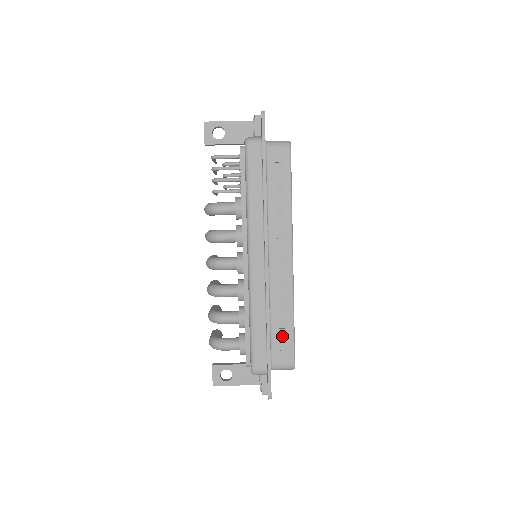
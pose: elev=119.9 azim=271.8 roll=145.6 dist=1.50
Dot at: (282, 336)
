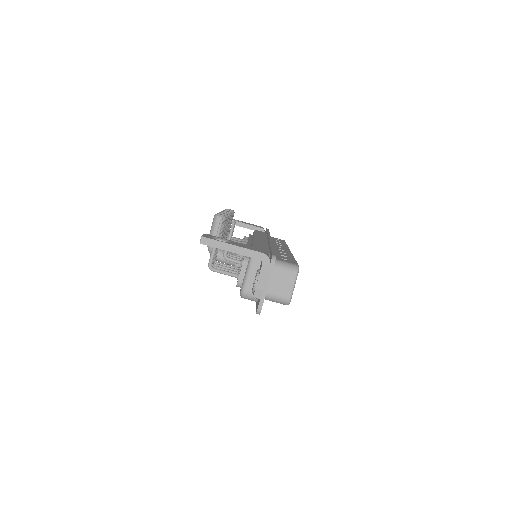
Dot at: occluded
